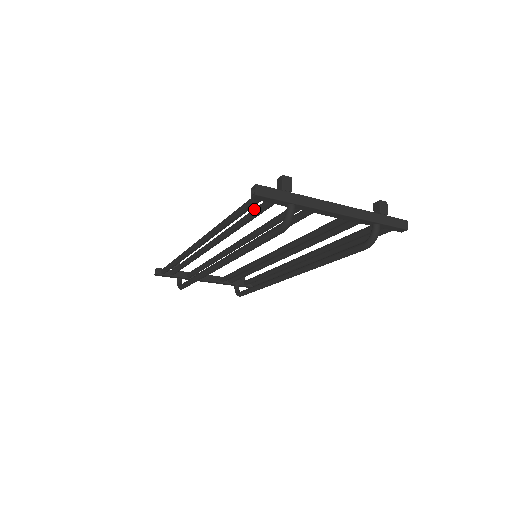
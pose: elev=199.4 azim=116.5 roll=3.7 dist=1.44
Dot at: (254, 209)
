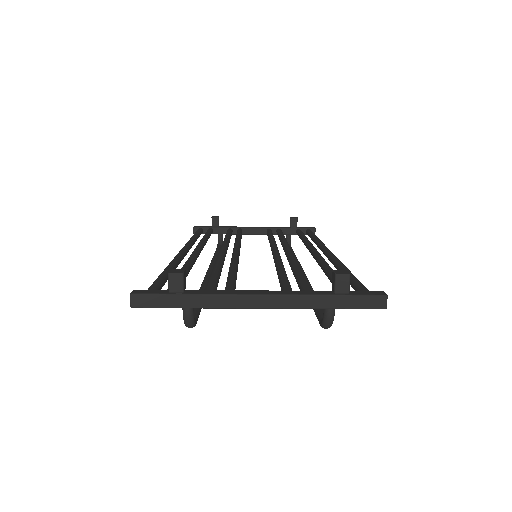
Dot at: occluded
